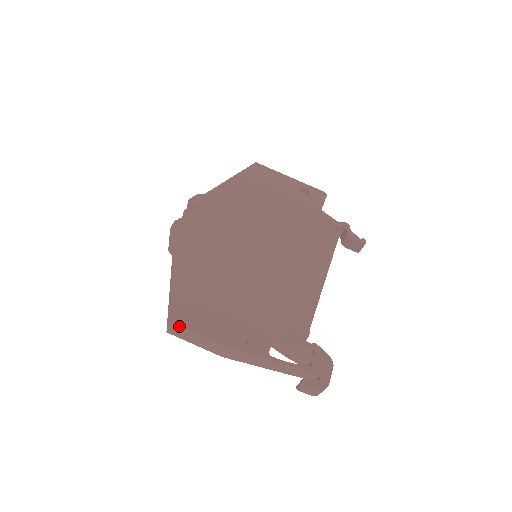
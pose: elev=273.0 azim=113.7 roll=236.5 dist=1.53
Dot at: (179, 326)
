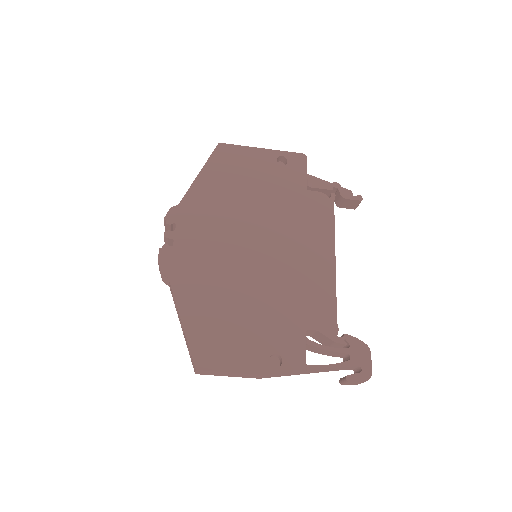
Dot at: (208, 371)
